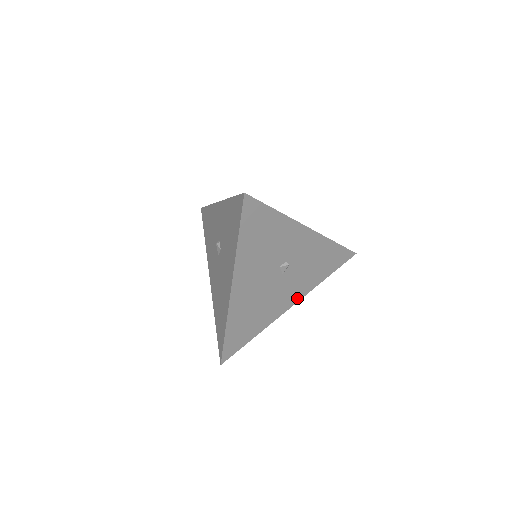
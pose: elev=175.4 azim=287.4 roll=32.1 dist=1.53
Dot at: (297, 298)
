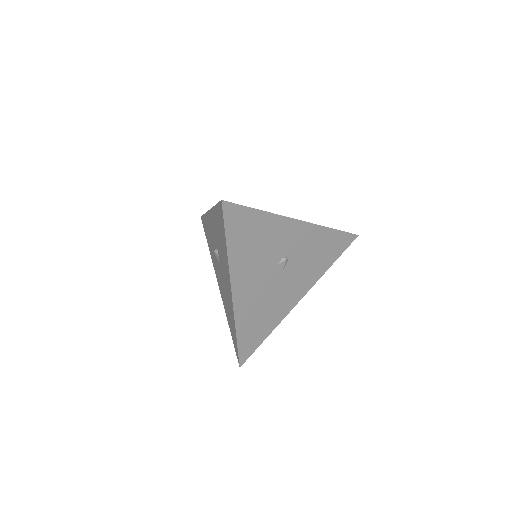
Dot at: (305, 290)
